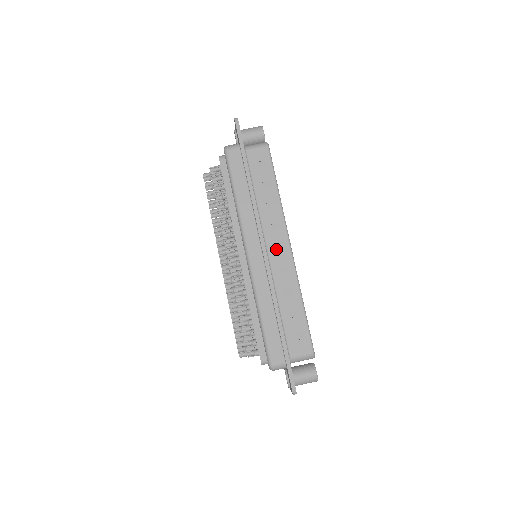
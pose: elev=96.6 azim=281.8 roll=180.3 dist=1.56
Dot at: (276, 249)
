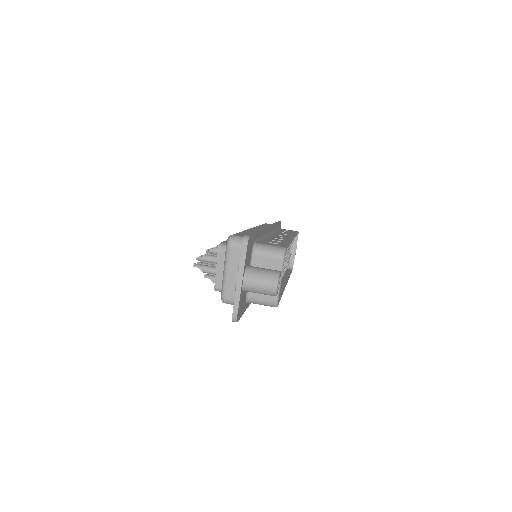
Dot at: occluded
